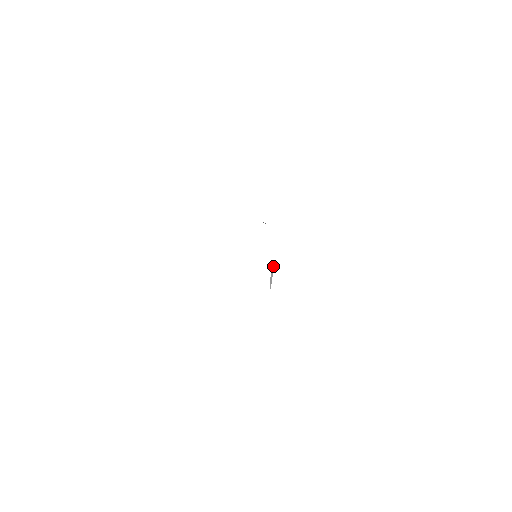
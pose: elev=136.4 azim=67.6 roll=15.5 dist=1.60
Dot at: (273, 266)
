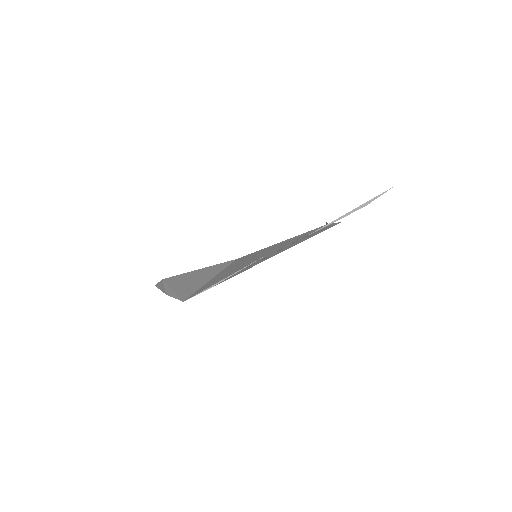
Dot at: (327, 223)
